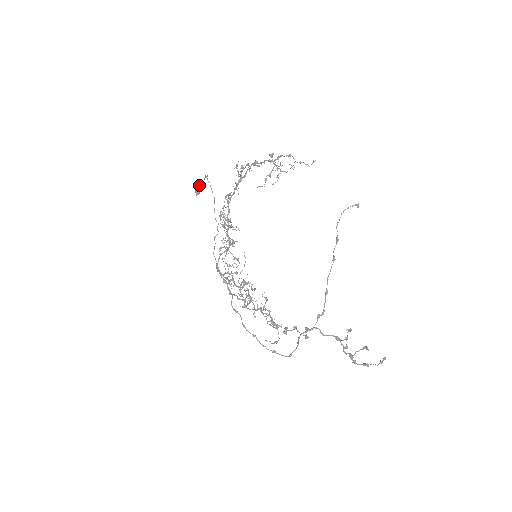
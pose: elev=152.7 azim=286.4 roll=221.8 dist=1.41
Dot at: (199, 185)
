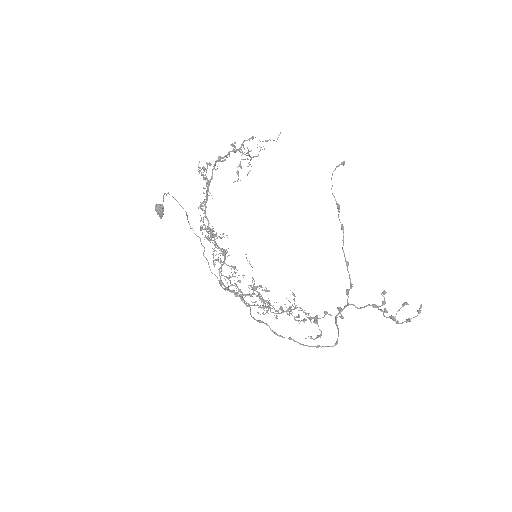
Dot at: (160, 206)
